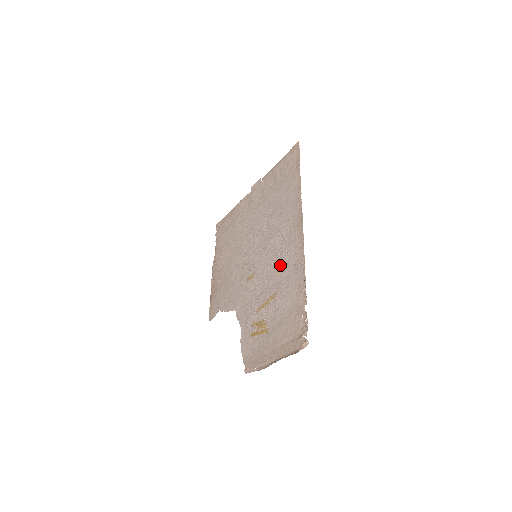
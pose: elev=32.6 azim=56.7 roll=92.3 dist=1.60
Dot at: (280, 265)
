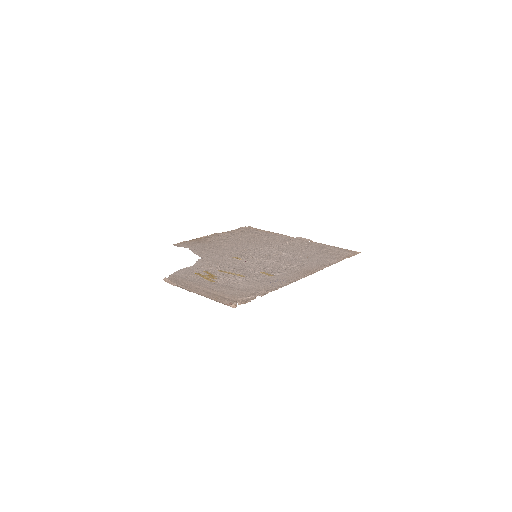
Dot at: (268, 272)
